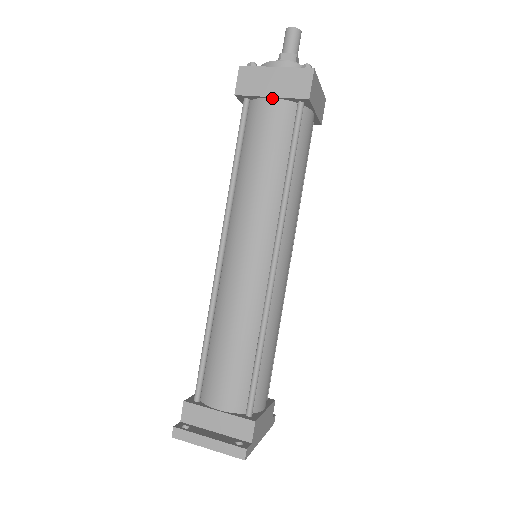
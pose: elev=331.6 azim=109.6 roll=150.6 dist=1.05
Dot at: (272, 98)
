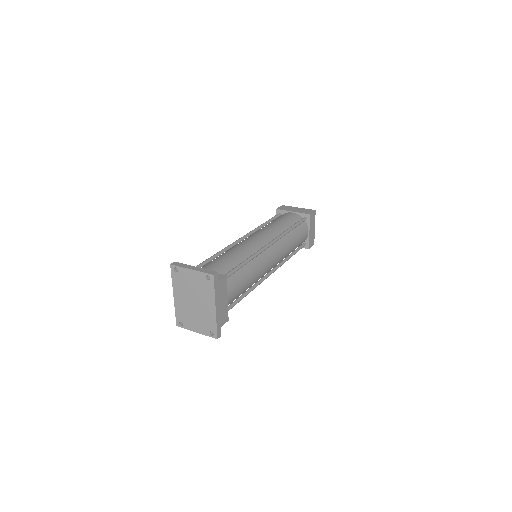
Dot at: (293, 213)
